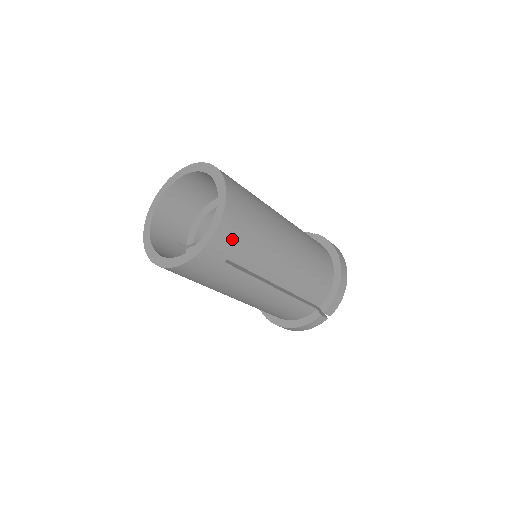
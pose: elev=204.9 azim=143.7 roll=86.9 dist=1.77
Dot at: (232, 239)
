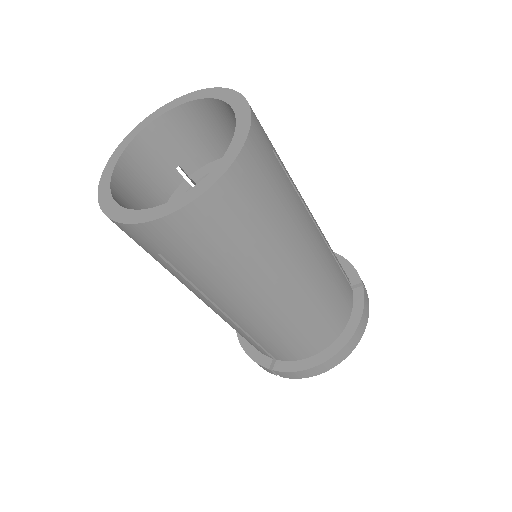
Dot at: (177, 243)
